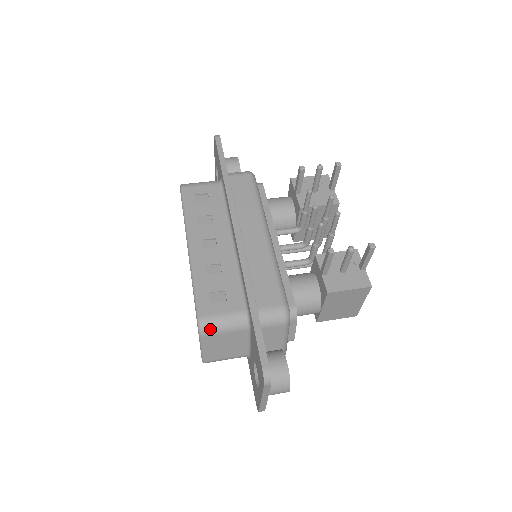
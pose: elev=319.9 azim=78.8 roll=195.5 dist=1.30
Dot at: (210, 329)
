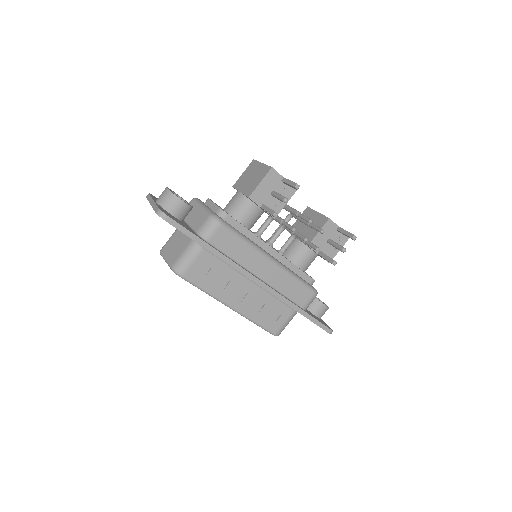
Dot at: occluded
